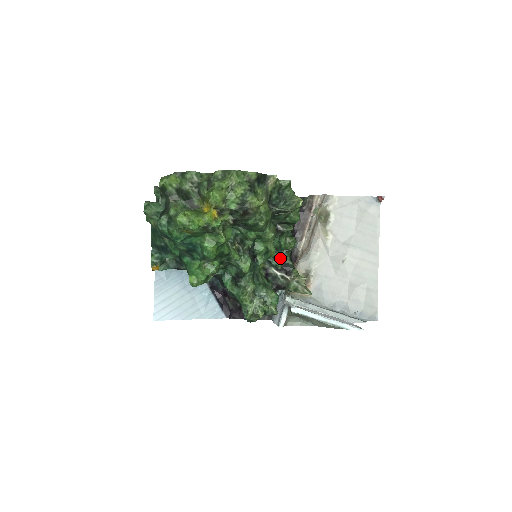
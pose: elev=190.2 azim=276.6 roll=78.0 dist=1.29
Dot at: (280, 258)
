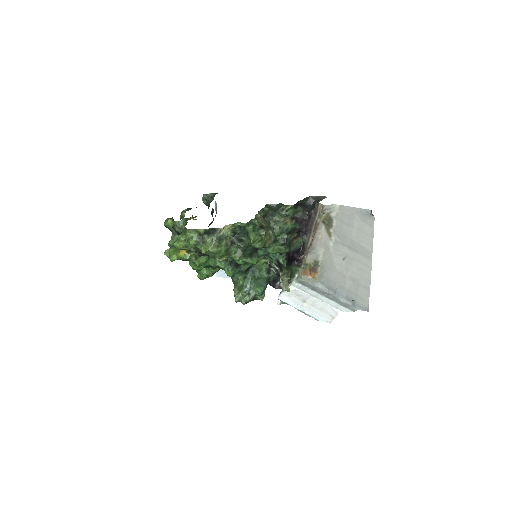
Dot at: (275, 258)
